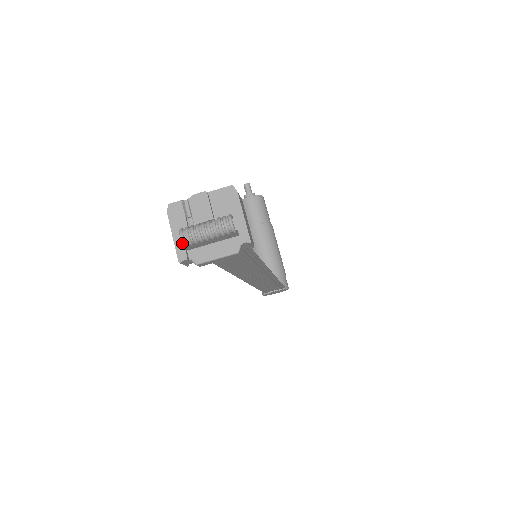
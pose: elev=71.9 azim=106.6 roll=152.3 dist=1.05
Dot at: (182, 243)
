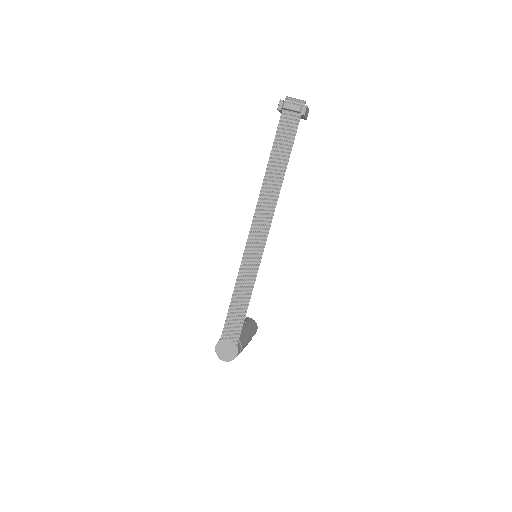
Dot at: (286, 97)
